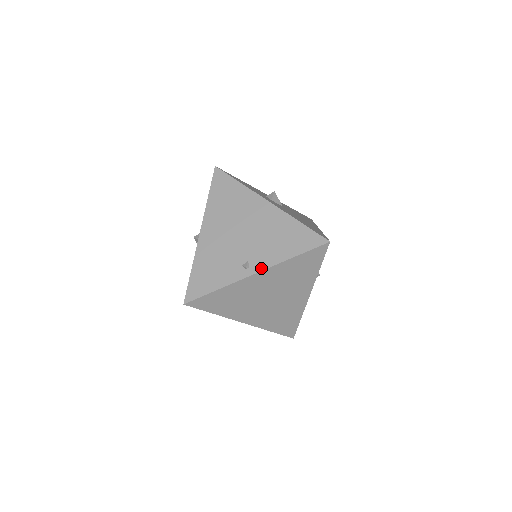
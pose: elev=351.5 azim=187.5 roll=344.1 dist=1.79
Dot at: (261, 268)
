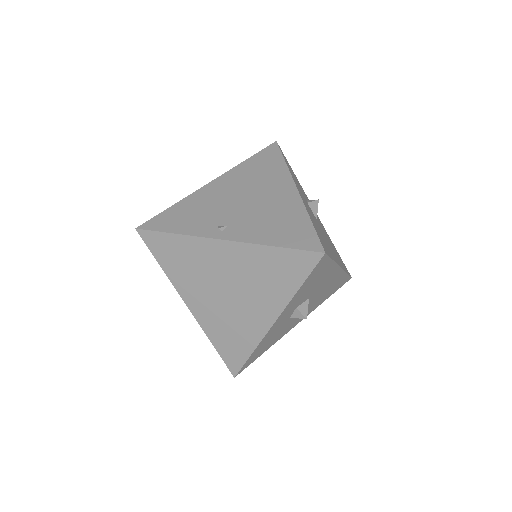
Dot at: (233, 238)
